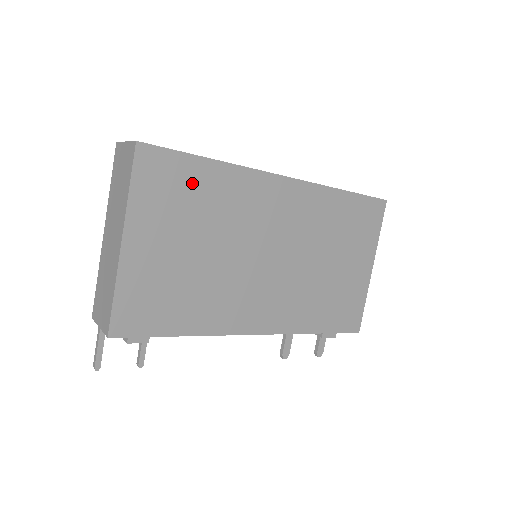
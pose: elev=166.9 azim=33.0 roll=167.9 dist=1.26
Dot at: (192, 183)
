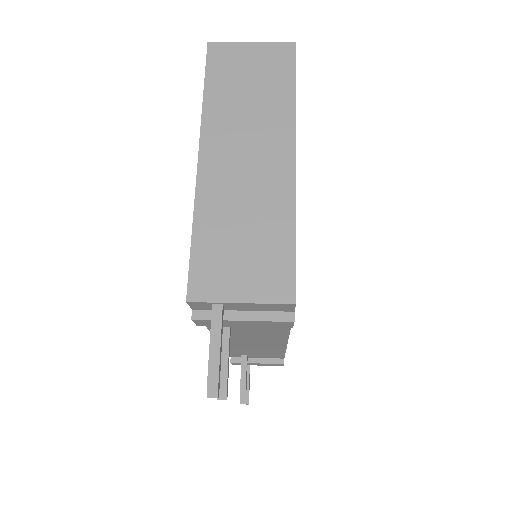
Dot at: occluded
